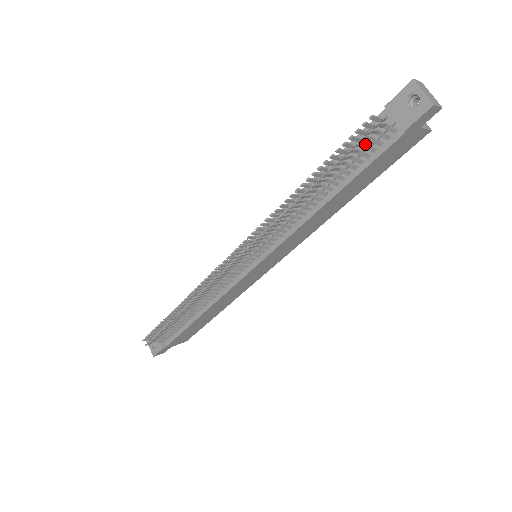
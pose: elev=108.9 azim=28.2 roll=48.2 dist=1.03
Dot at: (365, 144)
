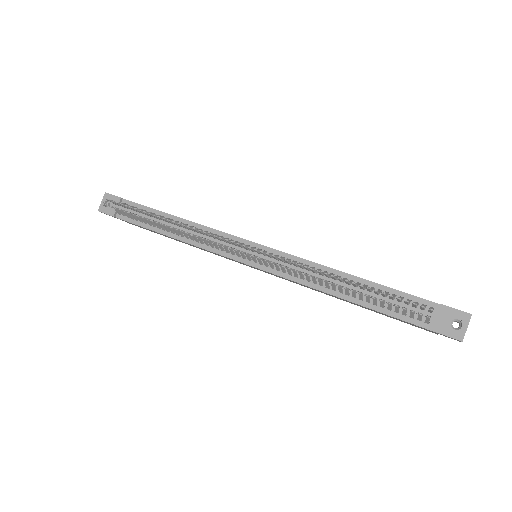
Dot at: (406, 310)
